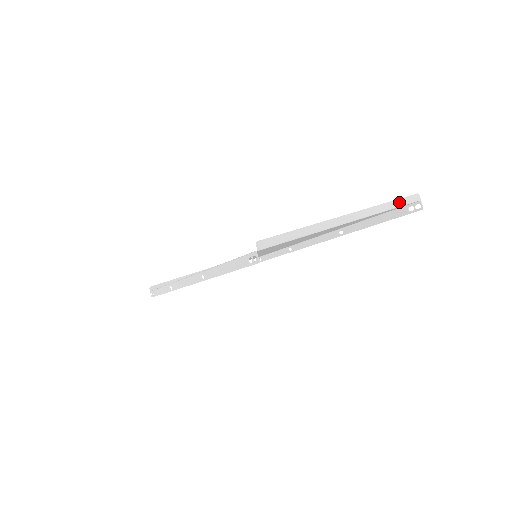
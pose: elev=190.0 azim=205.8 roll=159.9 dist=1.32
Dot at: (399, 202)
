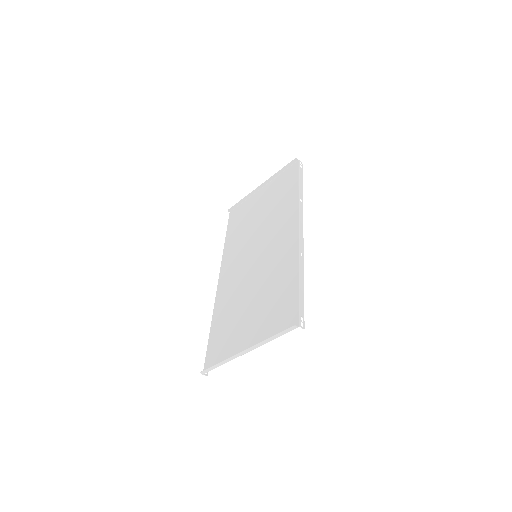
Dot at: (280, 334)
